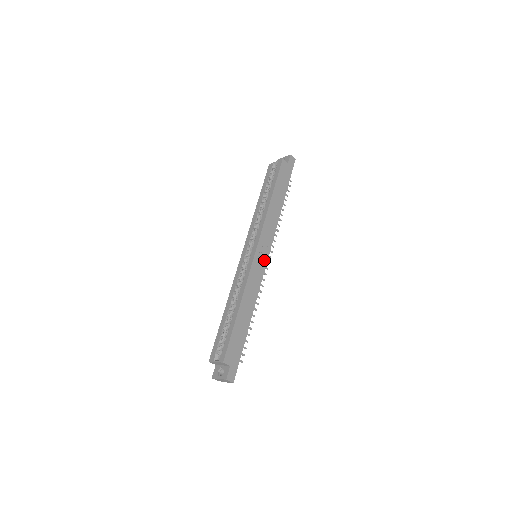
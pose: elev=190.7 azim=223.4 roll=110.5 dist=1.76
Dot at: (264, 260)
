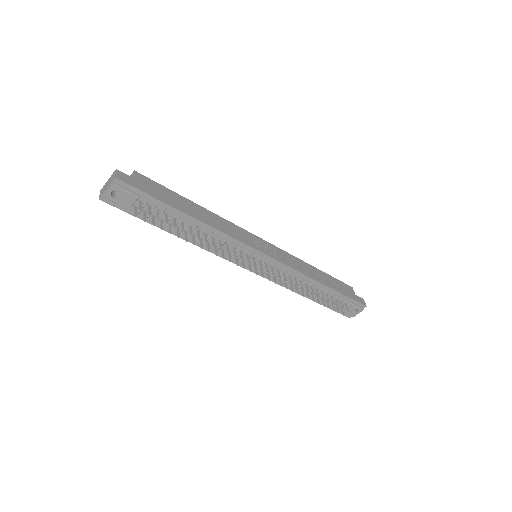
Dot at: (261, 249)
